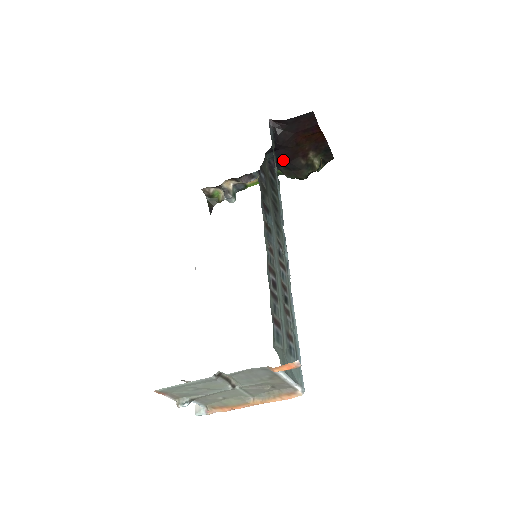
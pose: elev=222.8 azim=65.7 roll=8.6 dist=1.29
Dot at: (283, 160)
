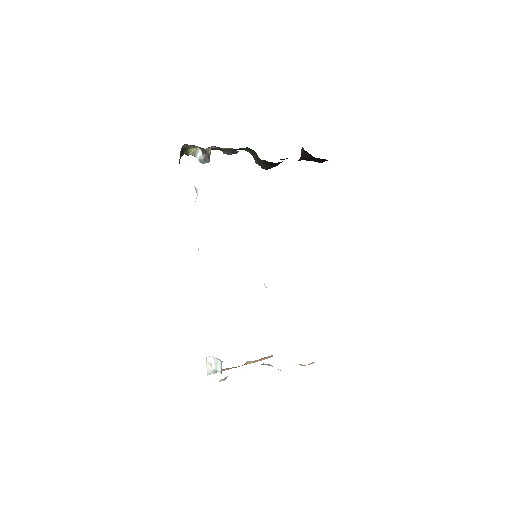
Dot at: (275, 163)
